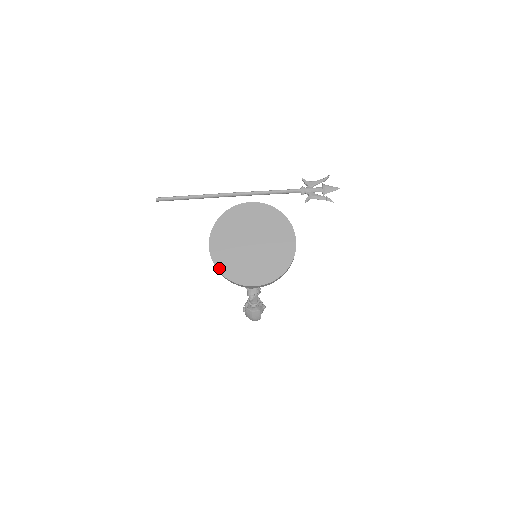
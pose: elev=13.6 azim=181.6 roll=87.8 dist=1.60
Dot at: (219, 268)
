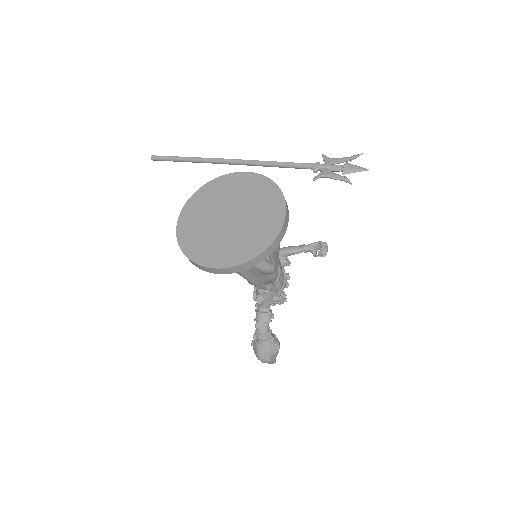
Dot at: (179, 238)
